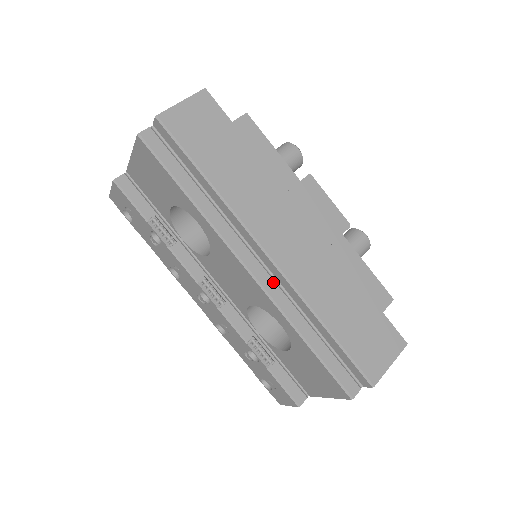
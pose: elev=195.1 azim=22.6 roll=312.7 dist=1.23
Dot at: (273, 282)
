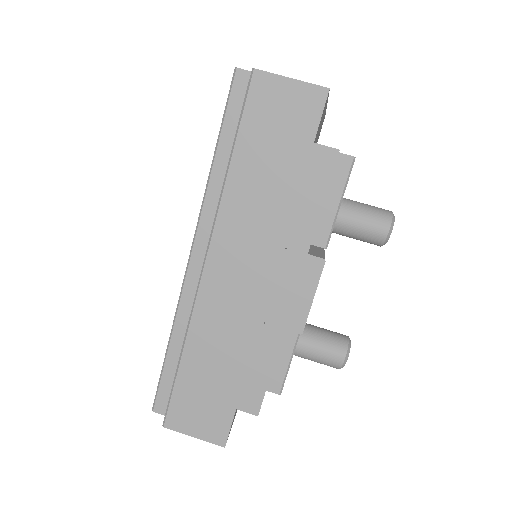
Dot at: (196, 285)
